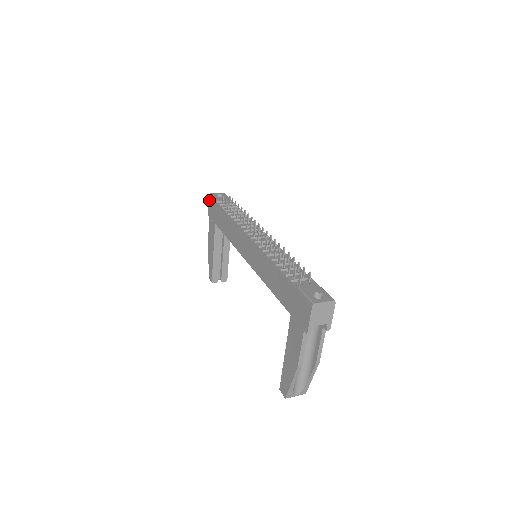
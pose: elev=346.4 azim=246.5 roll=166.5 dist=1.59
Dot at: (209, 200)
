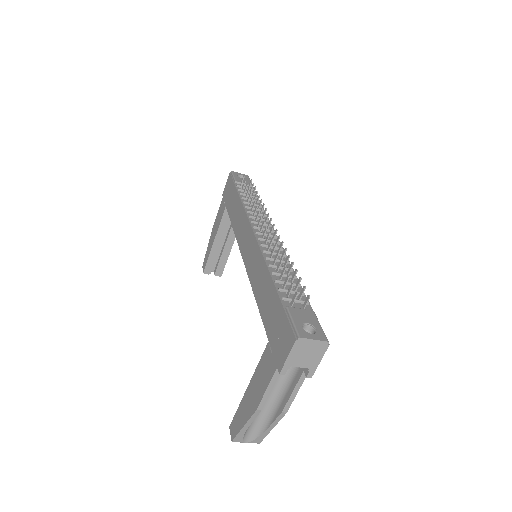
Dot at: (228, 178)
